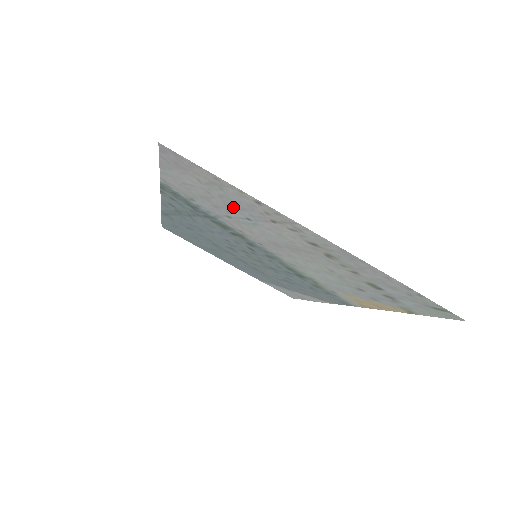
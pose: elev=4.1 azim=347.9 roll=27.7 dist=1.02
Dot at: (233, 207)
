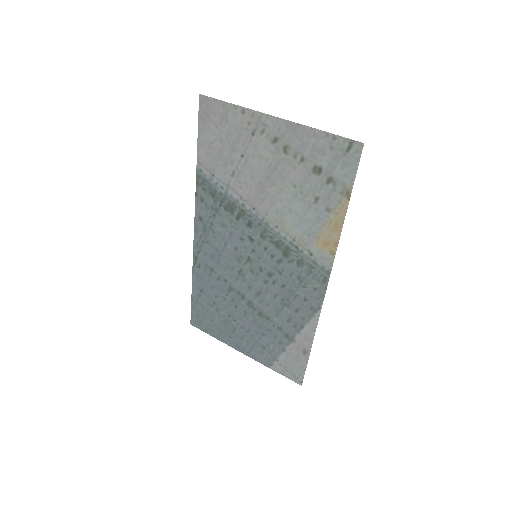
Dot at: (234, 145)
